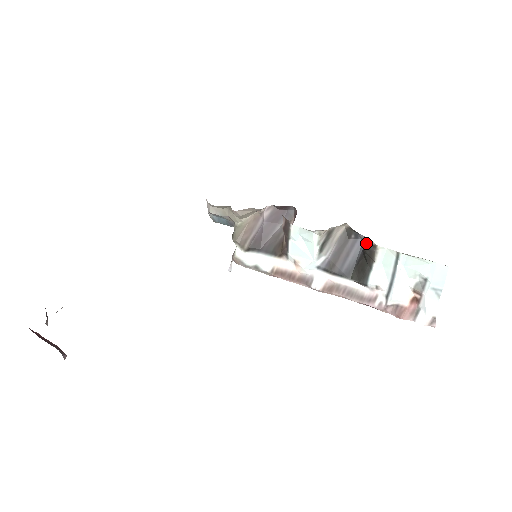
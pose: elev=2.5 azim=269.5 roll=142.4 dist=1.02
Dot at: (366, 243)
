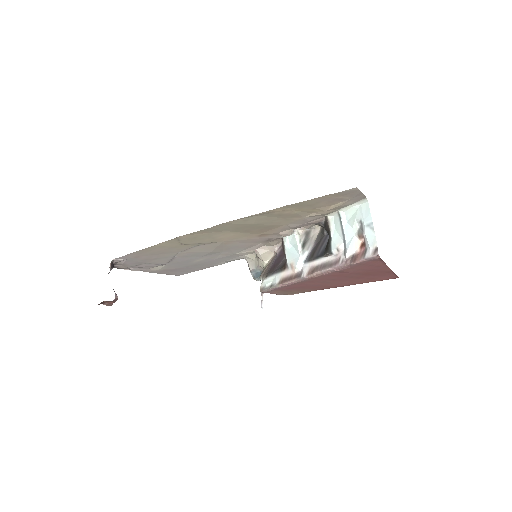
Dot at: (325, 223)
